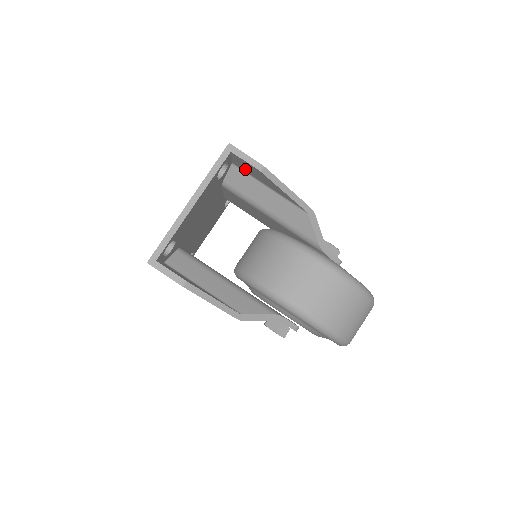
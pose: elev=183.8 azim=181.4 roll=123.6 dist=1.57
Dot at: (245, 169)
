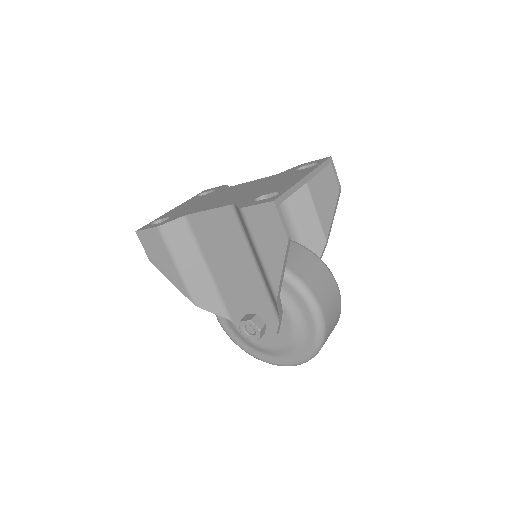
Dot at: (313, 182)
